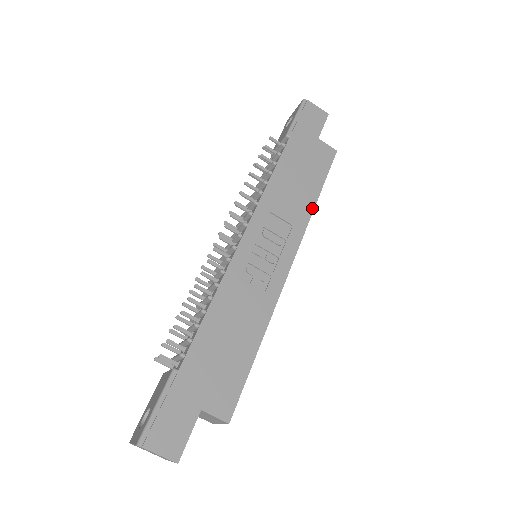
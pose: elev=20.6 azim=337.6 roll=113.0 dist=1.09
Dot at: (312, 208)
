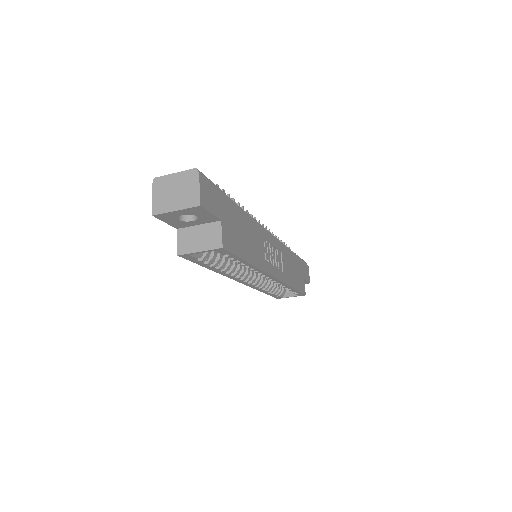
Dot at: (291, 285)
